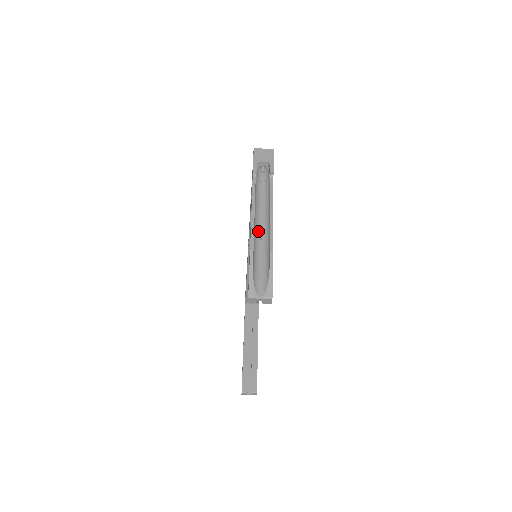
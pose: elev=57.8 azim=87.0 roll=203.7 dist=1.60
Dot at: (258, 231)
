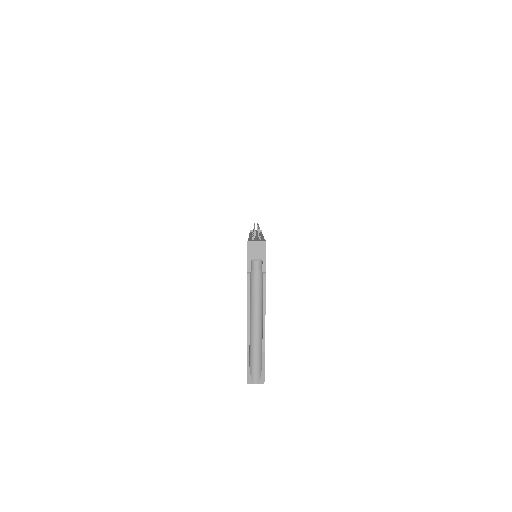
Dot at: (253, 325)
